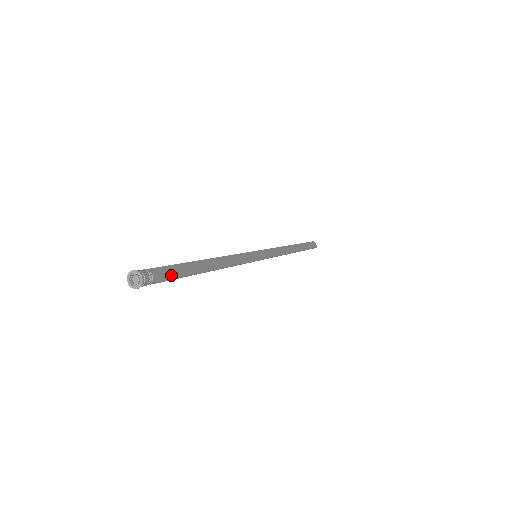
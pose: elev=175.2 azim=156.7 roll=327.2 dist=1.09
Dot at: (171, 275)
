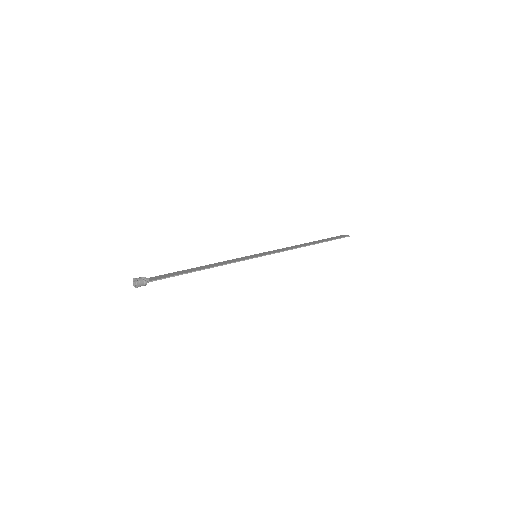
Dot at: (164, 277)
